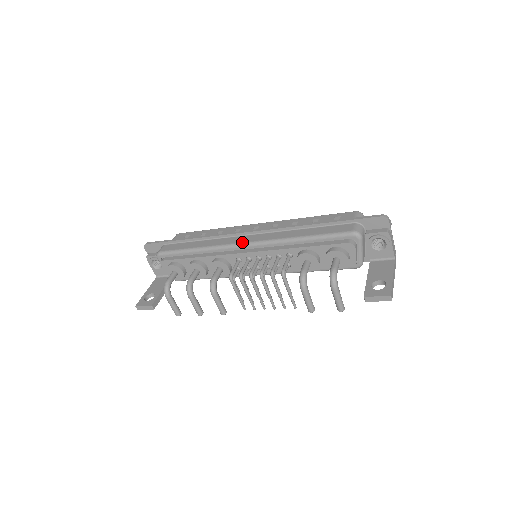
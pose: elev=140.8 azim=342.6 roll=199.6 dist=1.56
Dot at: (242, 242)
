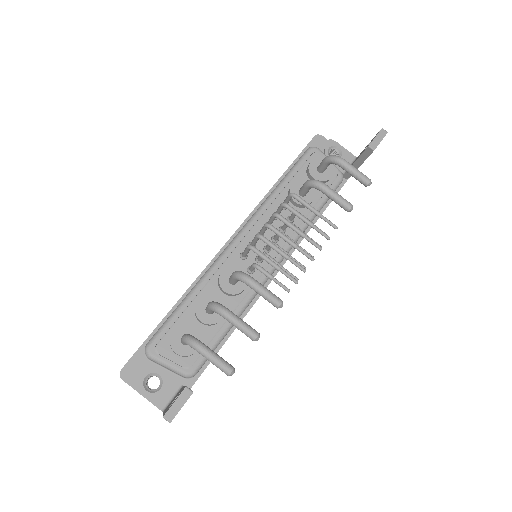
Dot at: occluded
